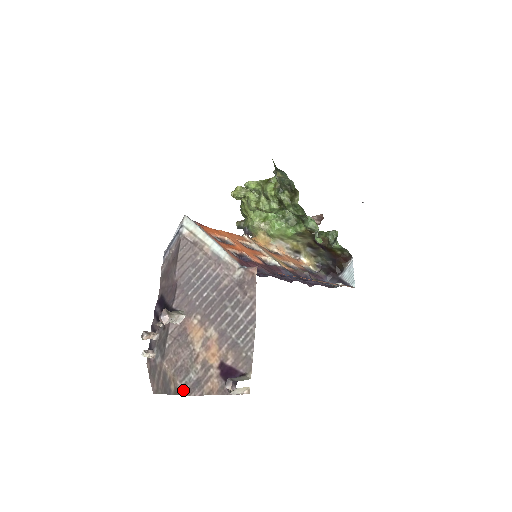
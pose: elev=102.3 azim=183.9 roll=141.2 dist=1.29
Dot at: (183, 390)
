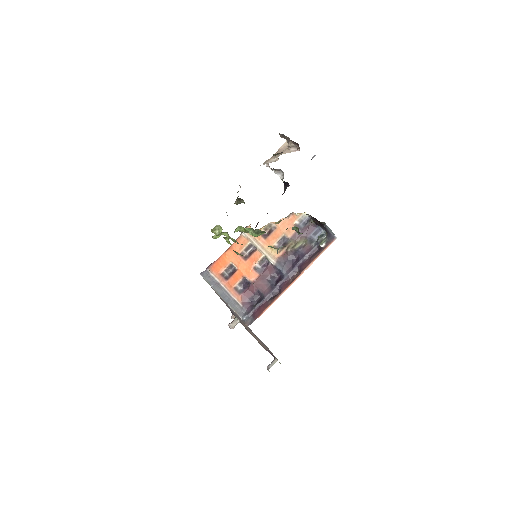
Dot at: (261, 345)
